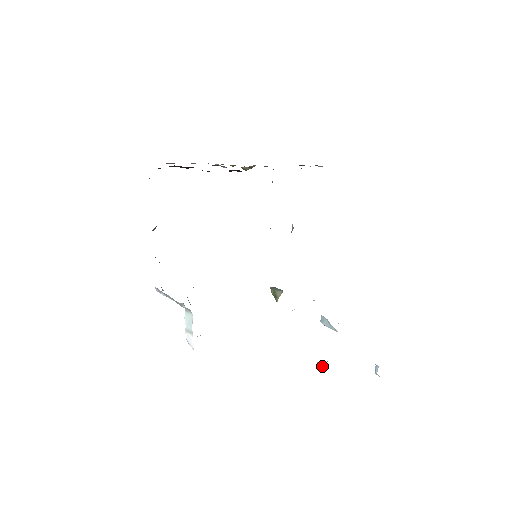
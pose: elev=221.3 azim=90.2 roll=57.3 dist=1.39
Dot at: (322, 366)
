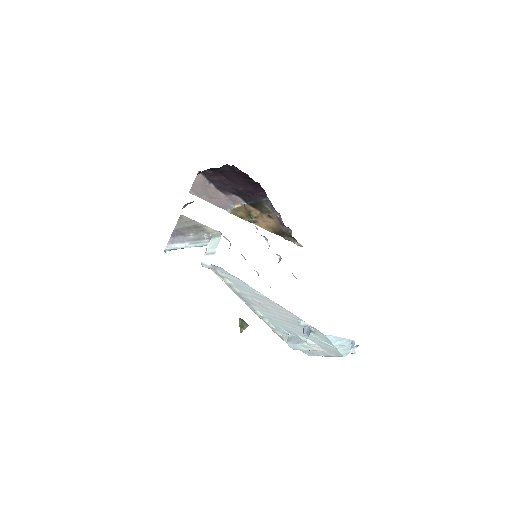
Dot at: (308, 332)
